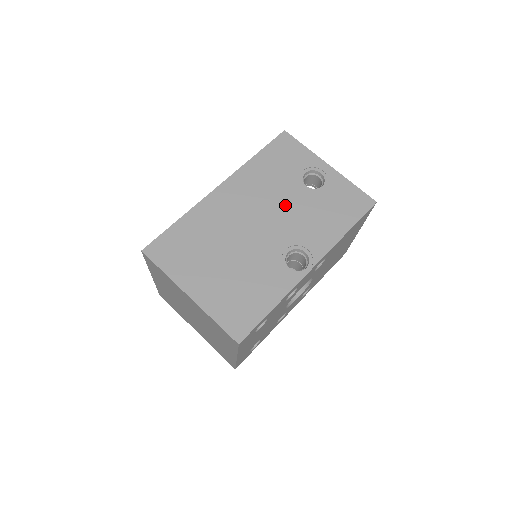
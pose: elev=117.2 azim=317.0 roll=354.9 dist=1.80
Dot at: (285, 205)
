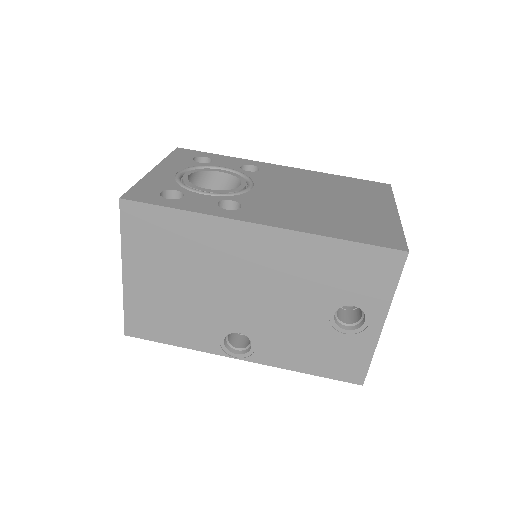
Dot at: (291, 306)
